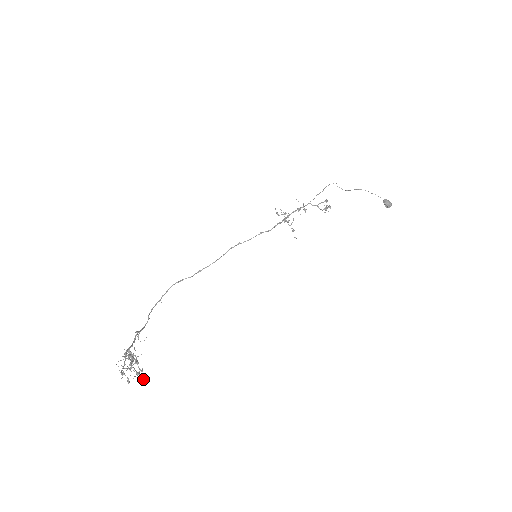
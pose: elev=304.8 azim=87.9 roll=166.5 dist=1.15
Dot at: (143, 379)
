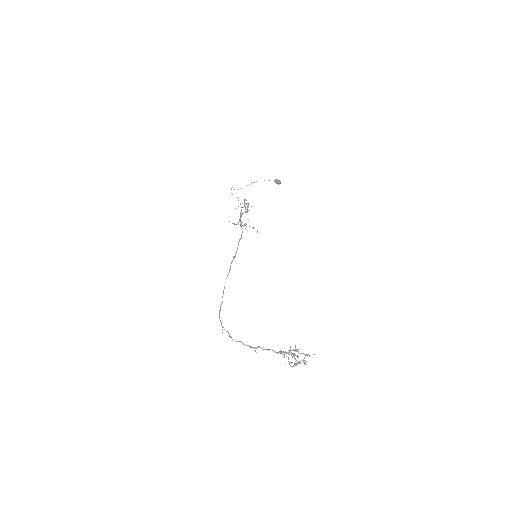
Dot at: (313, 354)
